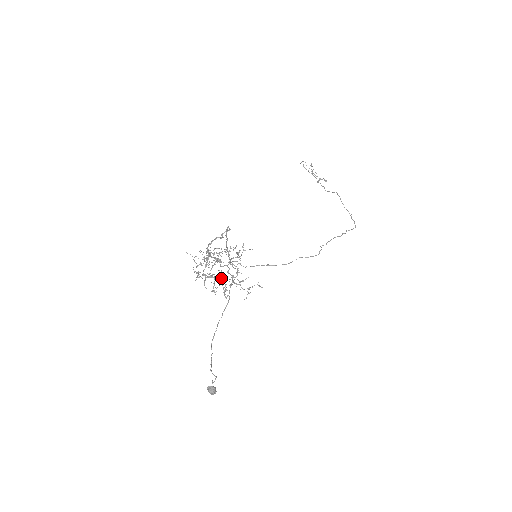
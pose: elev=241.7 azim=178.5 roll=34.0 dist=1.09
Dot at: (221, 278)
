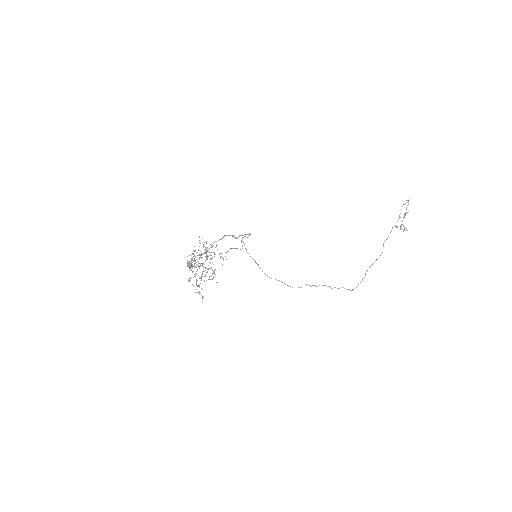
Dot at: (197, 270)
